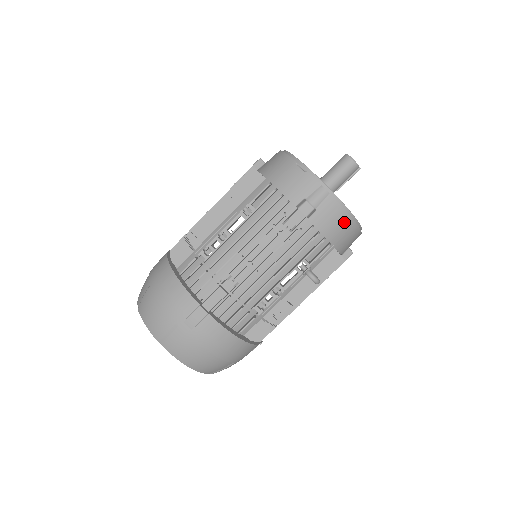
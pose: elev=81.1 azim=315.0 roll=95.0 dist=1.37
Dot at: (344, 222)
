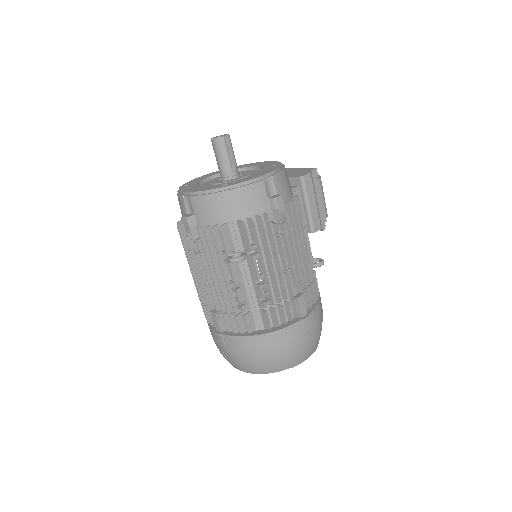
Dot at: (216, 201)
